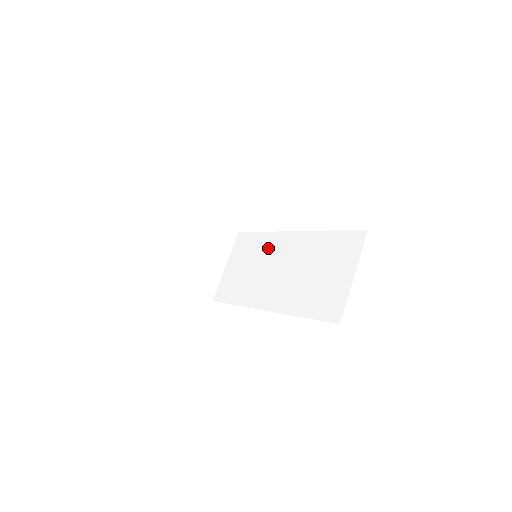
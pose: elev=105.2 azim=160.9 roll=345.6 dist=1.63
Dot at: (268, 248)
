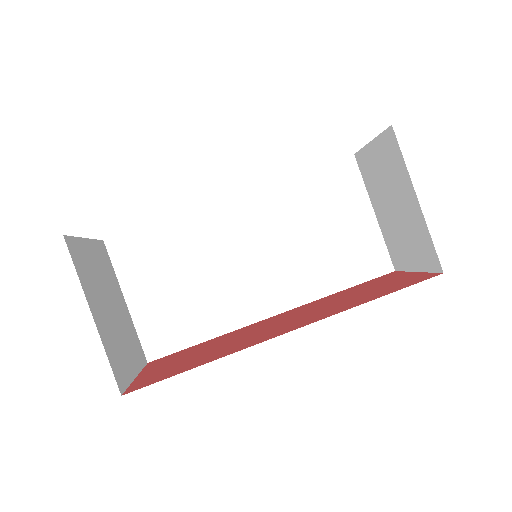
Dot at: (202, 237)
